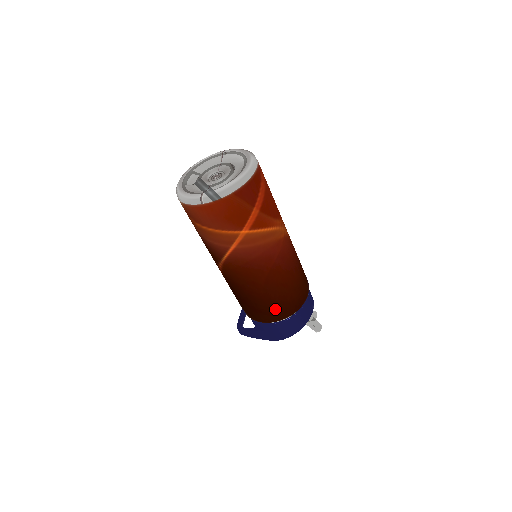
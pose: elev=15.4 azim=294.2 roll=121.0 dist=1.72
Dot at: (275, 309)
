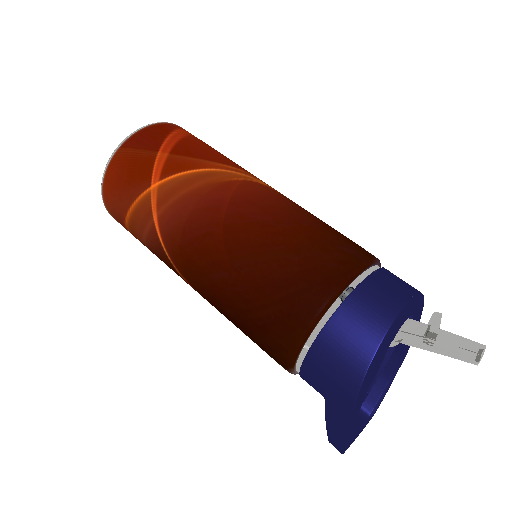
Dot at: (280, 302)
